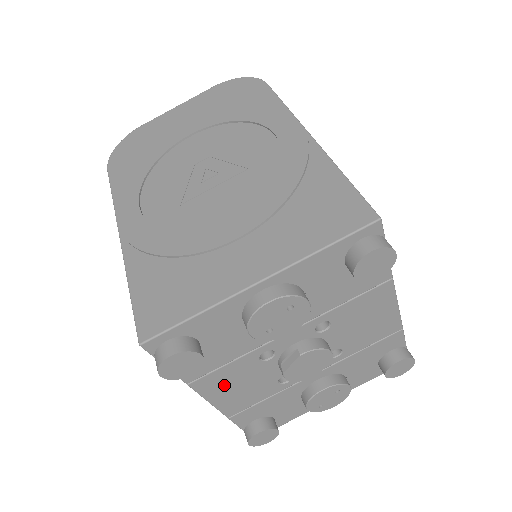
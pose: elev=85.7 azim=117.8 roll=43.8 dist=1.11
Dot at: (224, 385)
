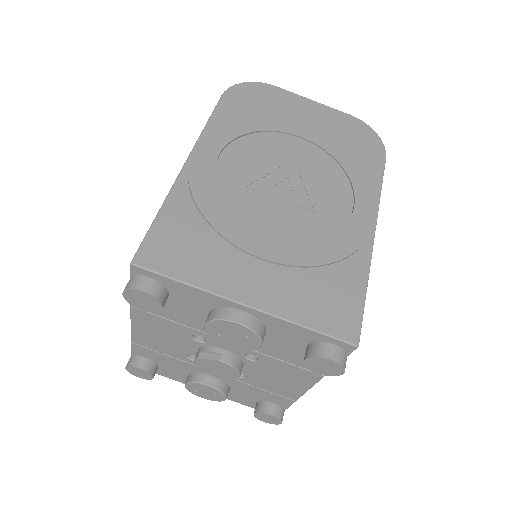
Dot at: (152, 326)
